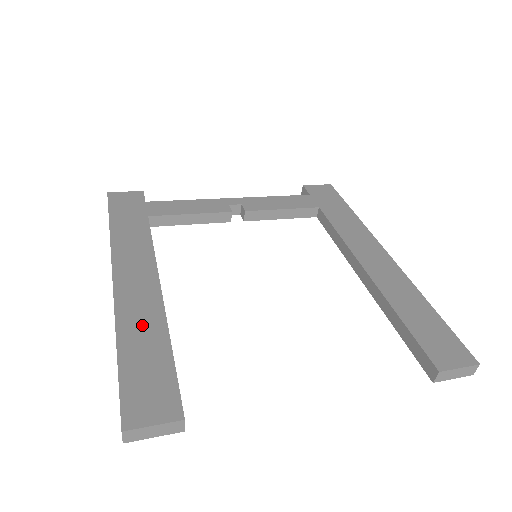
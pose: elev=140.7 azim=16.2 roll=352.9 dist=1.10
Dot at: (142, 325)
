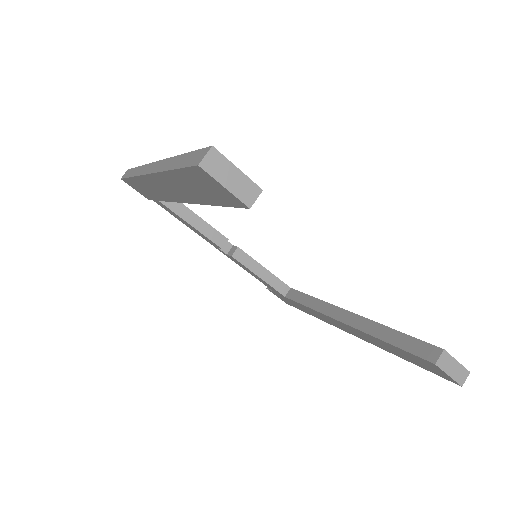
Dot at: occluded
